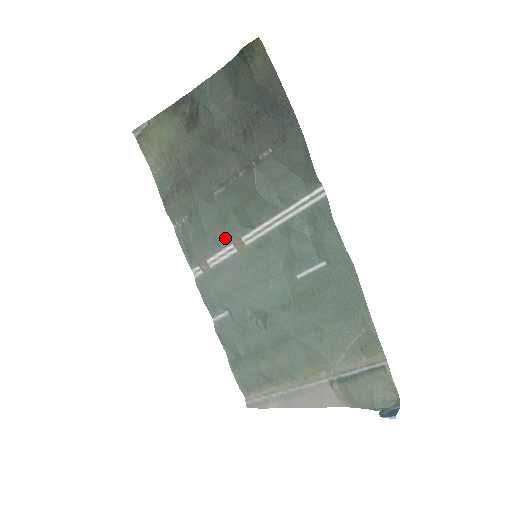
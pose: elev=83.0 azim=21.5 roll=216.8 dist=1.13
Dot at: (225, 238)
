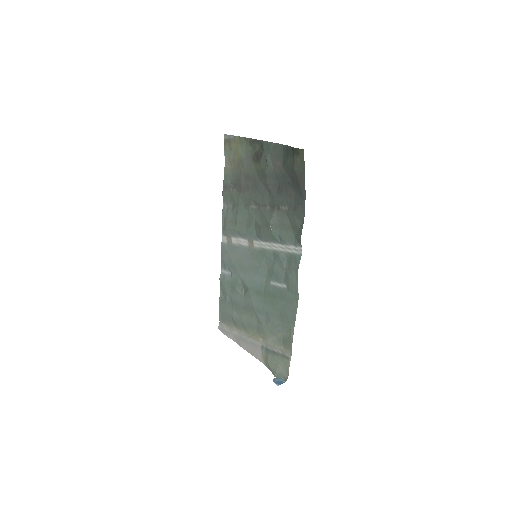
Dot at: (245, 234)
